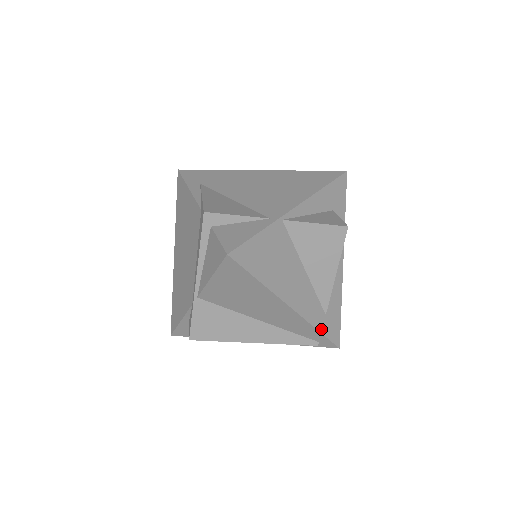
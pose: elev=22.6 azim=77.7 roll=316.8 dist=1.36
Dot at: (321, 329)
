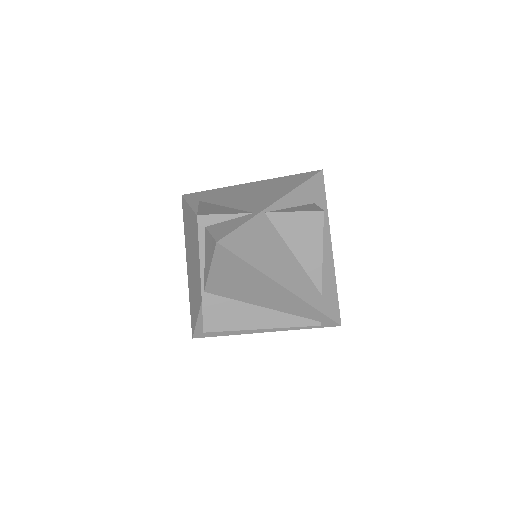
Dot at: (319, 308)
